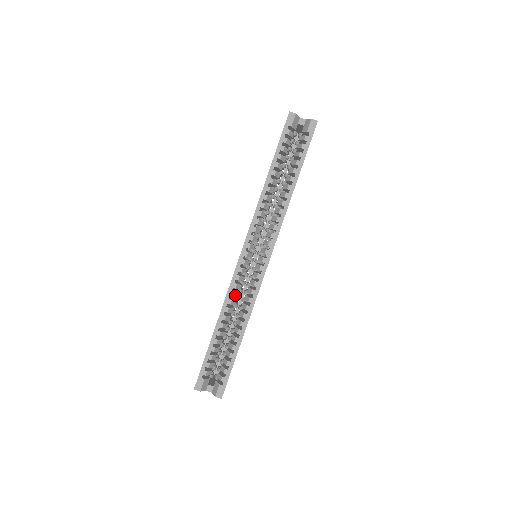
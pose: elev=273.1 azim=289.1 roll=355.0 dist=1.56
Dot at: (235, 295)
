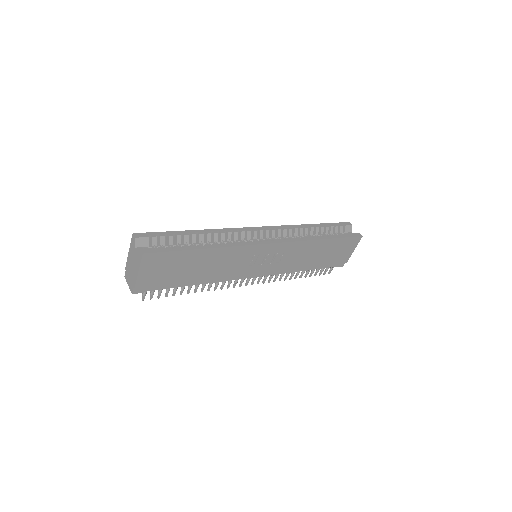
Dot at: (229, 235)
